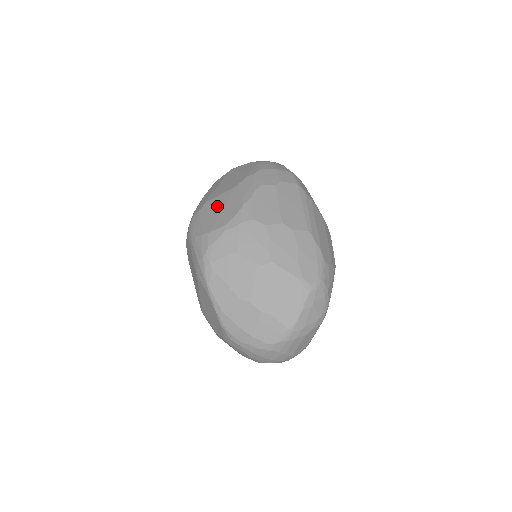
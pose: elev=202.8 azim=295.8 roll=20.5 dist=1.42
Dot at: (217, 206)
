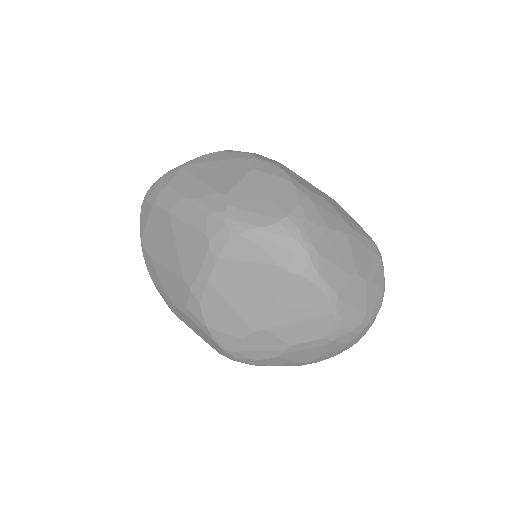
Dot at: (255, 192)
